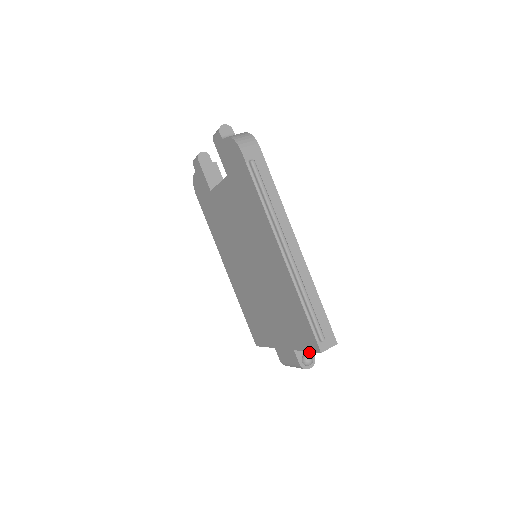
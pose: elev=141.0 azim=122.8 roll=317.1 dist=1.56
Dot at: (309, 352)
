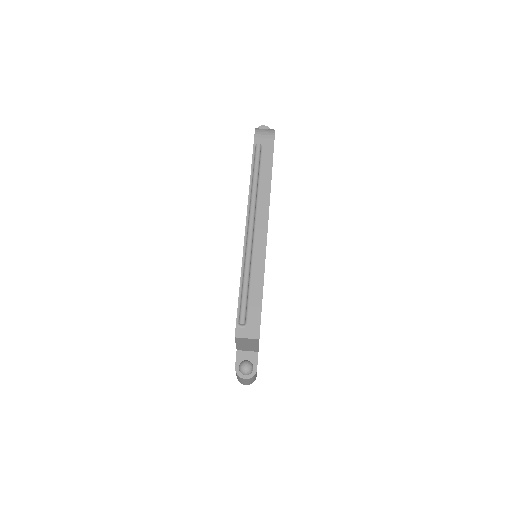
Dot at: (253, 362)
